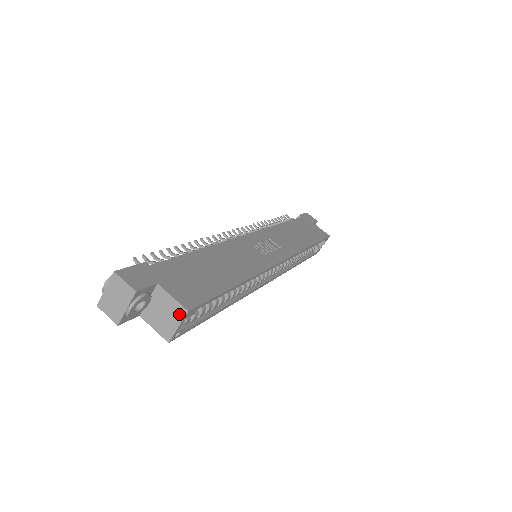
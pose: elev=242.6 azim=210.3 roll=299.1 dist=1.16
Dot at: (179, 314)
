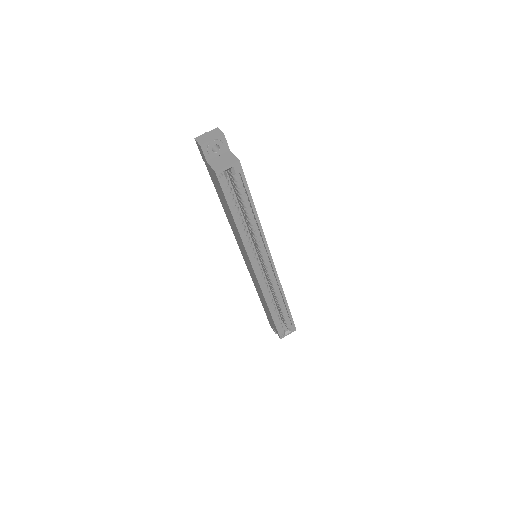
Dot at: (233, 161)
